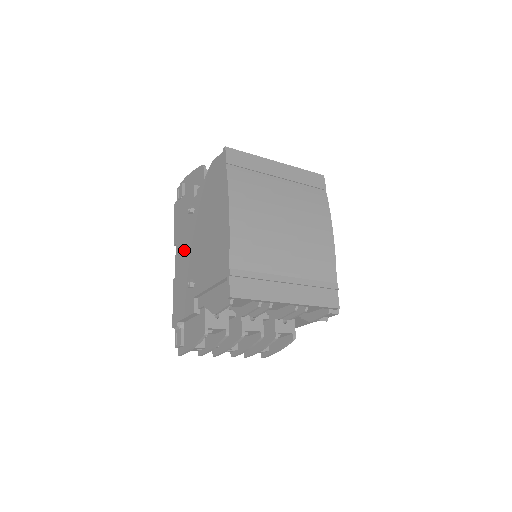
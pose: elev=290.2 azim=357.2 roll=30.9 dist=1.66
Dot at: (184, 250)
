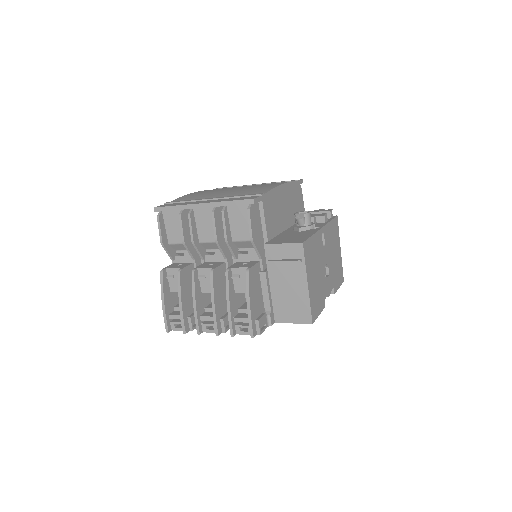
Dot at: occluded
